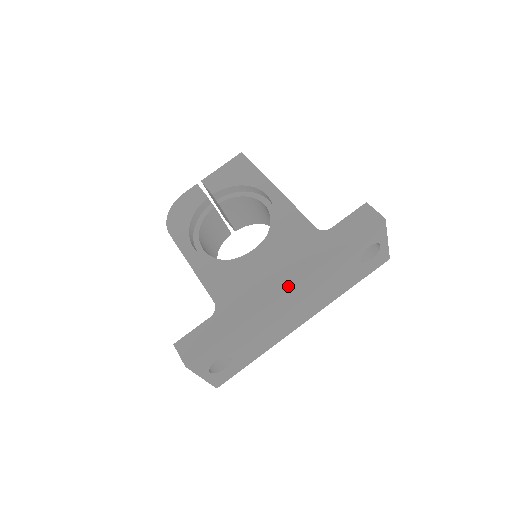
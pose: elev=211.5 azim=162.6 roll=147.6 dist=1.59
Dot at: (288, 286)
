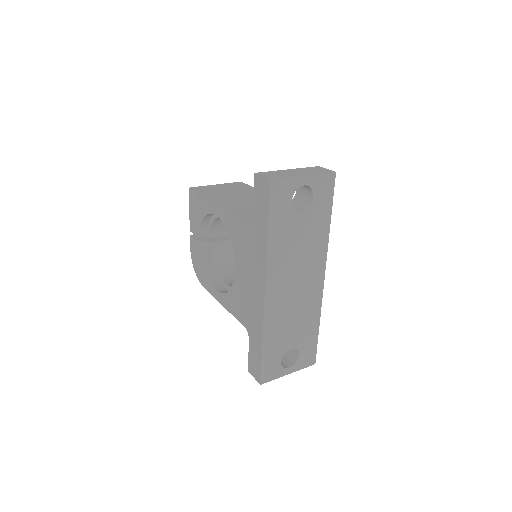
Dot at: (262, 288)
